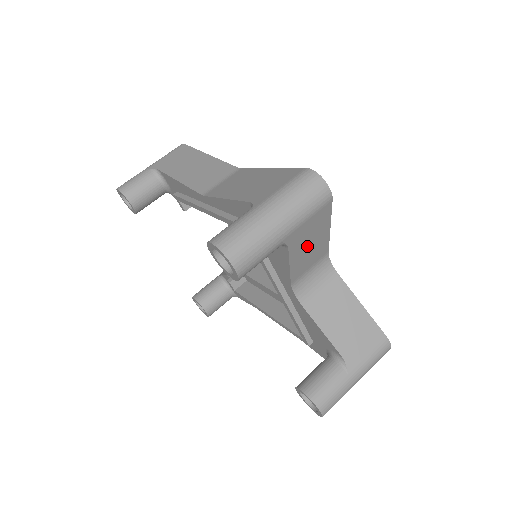
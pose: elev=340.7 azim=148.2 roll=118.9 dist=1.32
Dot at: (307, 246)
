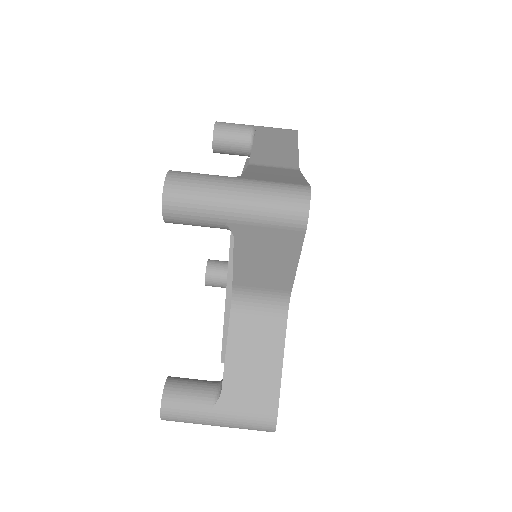
Dot at: (261, 259)
